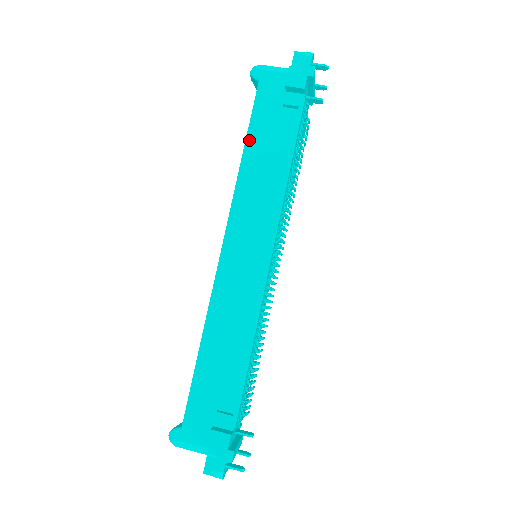
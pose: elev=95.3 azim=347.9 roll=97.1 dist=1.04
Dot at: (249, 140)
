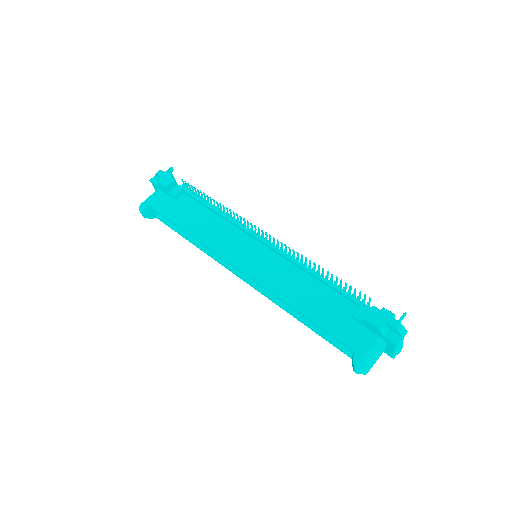
Dot at: (180, 225)
